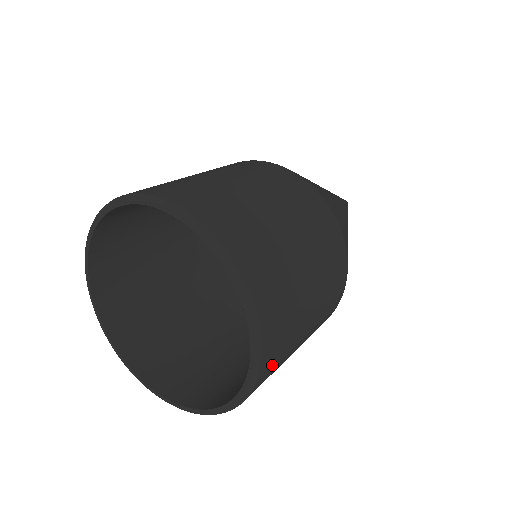
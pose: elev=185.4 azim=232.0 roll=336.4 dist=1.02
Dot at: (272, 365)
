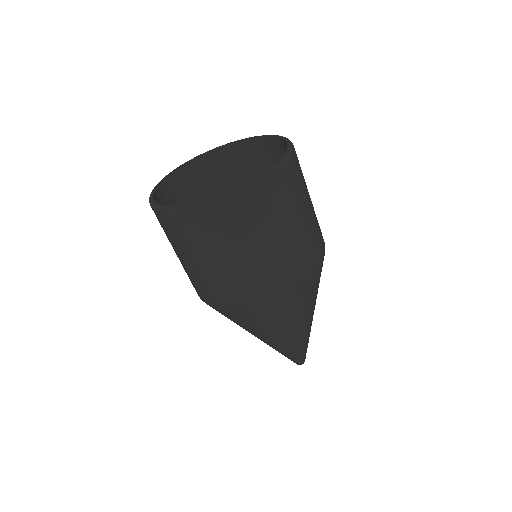
Dot at: (280, 189)
